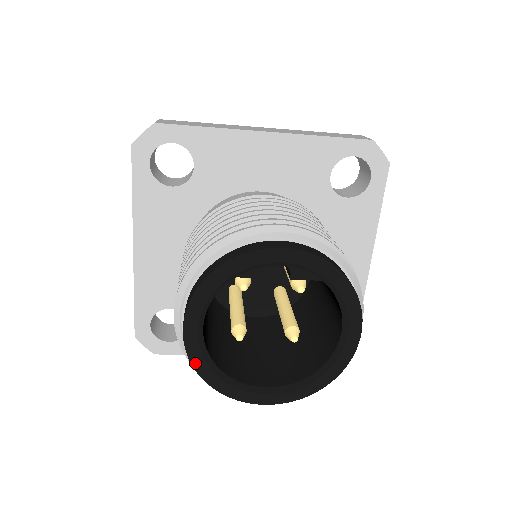
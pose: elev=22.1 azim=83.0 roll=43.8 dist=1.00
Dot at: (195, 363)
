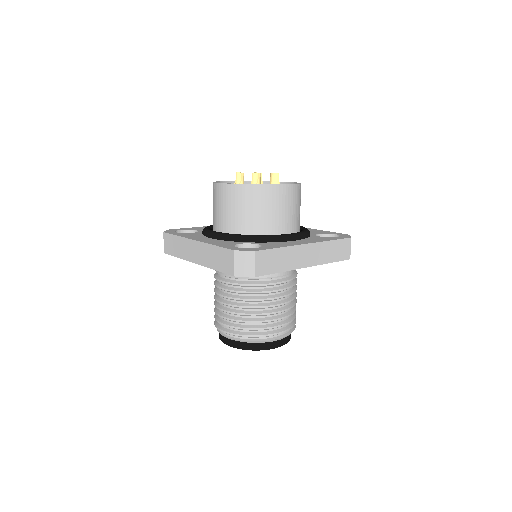
Dot at: occluded
